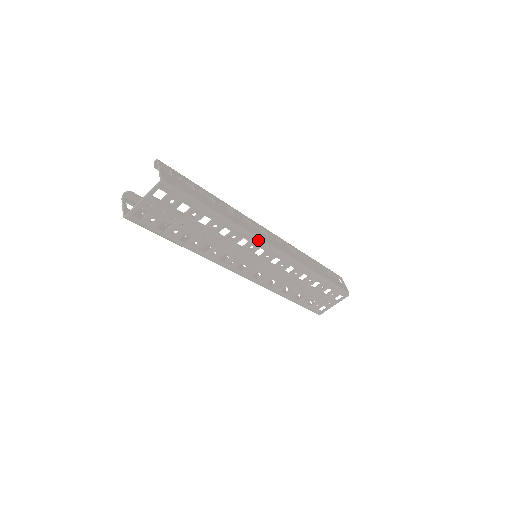
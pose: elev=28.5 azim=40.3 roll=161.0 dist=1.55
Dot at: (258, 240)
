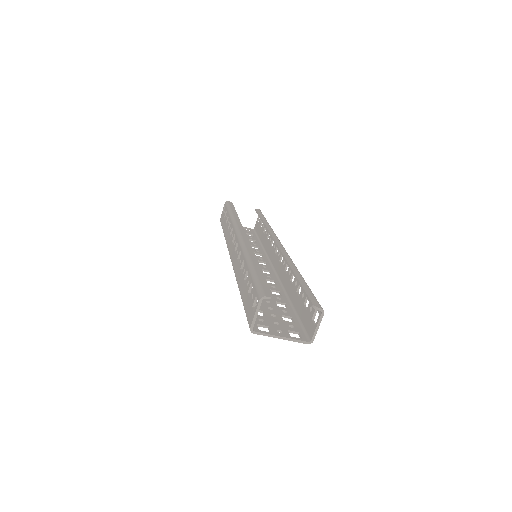
Dot at: (279, 280)
